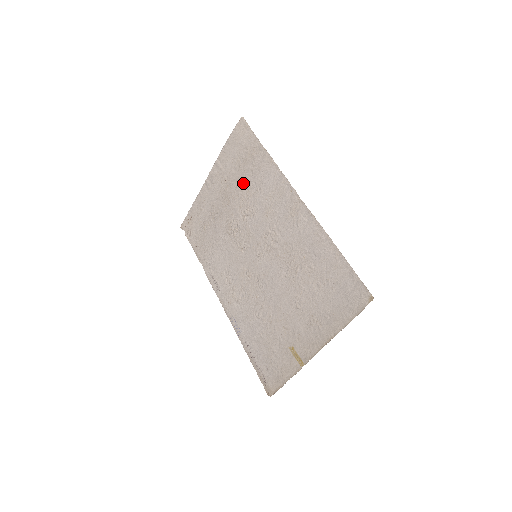
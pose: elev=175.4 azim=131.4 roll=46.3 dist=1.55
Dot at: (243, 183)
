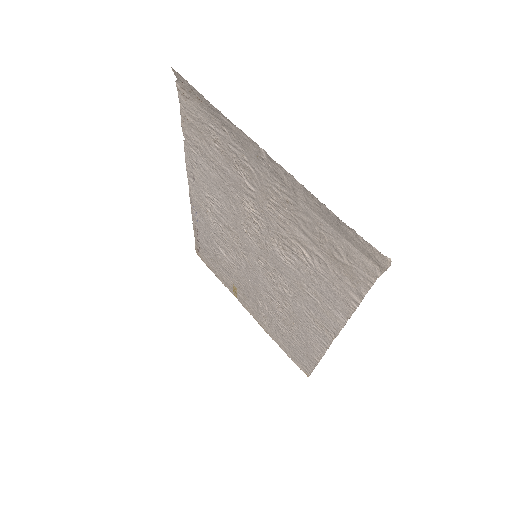
Dot at: (305, 246)
